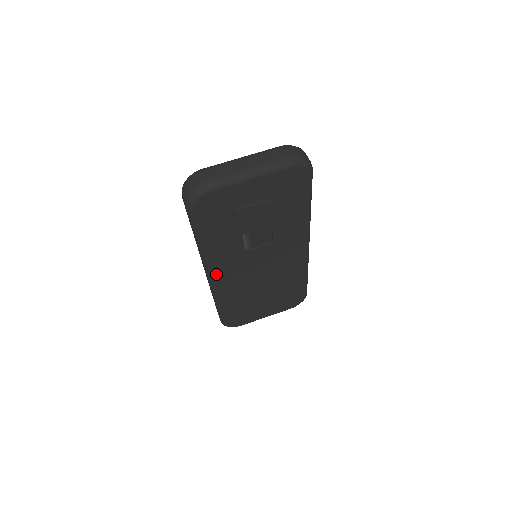
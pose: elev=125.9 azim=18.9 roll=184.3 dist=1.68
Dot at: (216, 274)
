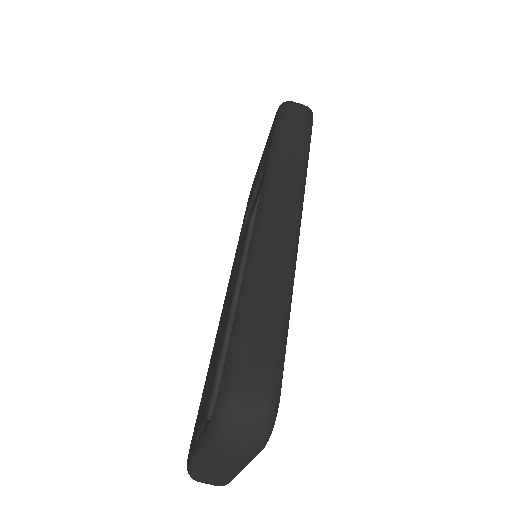
Dot at: occluded
